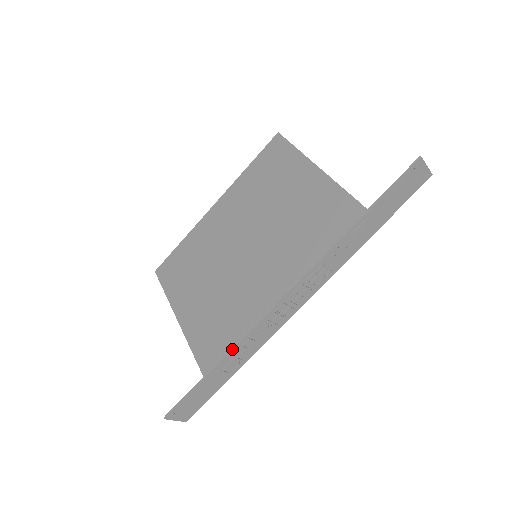
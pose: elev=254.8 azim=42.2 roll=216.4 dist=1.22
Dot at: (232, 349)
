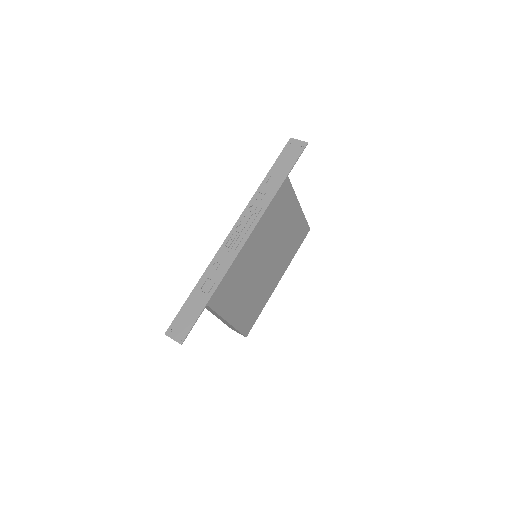
Dot at: (205, 270)
